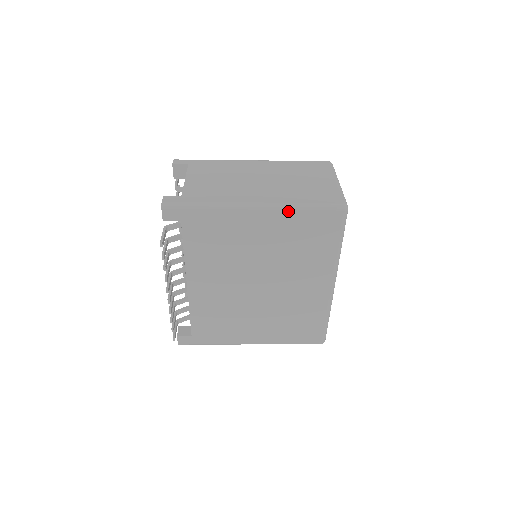
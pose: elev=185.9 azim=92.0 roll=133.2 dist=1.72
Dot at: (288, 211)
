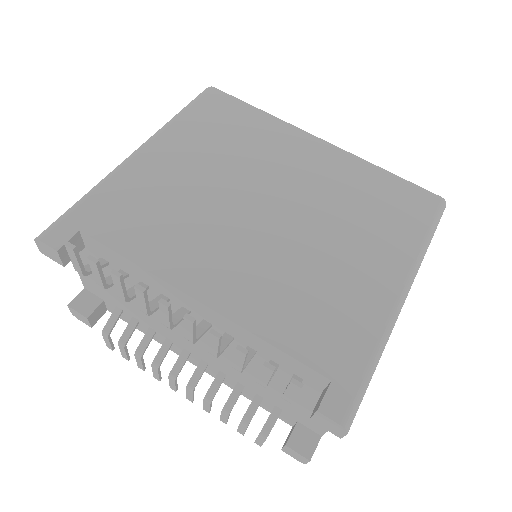
Dot at: occluded
